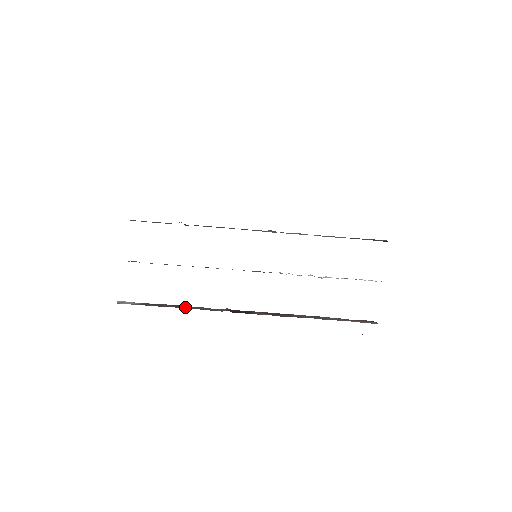
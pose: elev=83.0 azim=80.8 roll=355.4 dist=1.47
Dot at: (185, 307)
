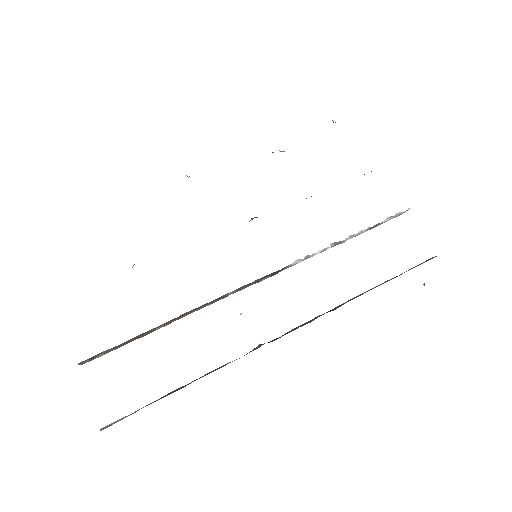
Dot at: (204, 375)
